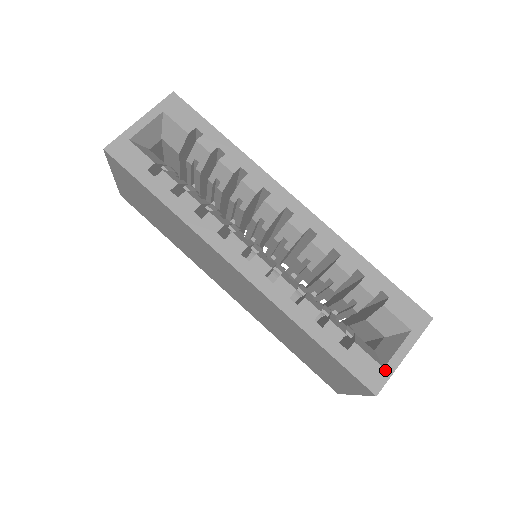
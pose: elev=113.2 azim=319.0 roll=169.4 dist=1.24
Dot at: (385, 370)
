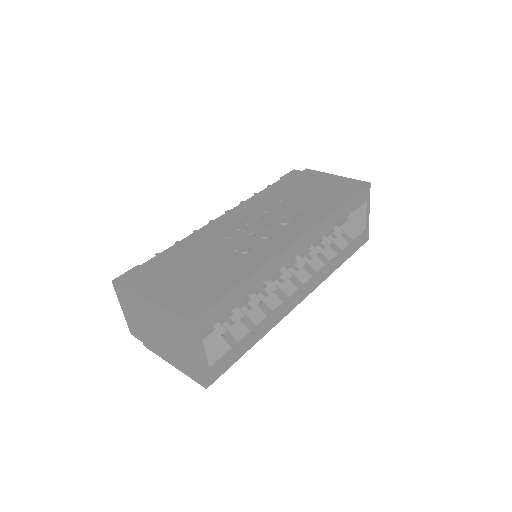
Dot at: (366, 229)
